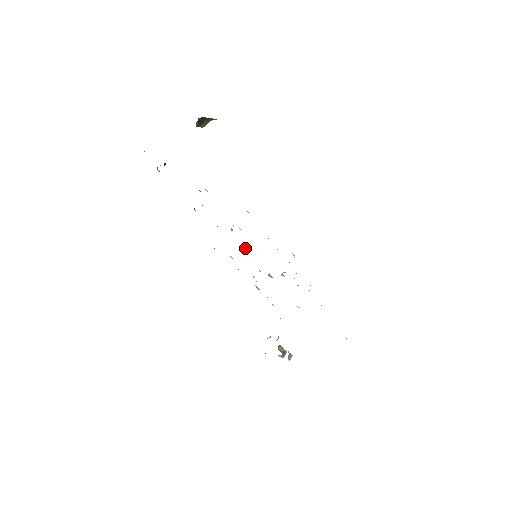
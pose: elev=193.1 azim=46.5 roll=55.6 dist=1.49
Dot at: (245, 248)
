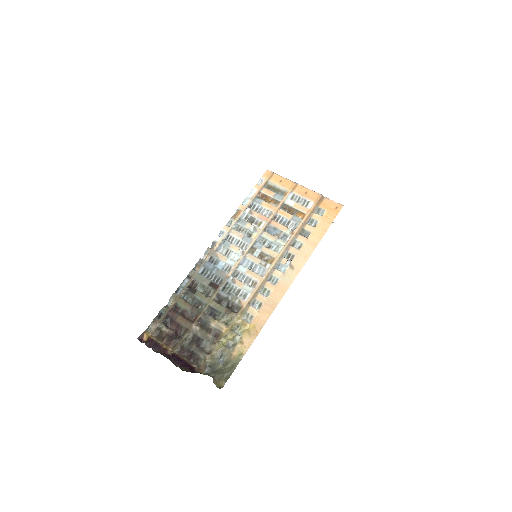
Dot at: (241, 252)
